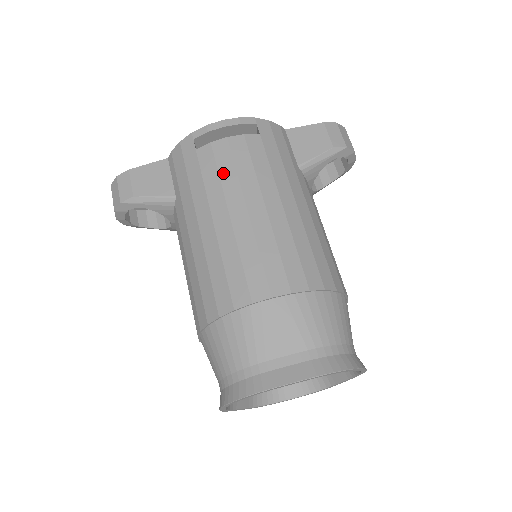
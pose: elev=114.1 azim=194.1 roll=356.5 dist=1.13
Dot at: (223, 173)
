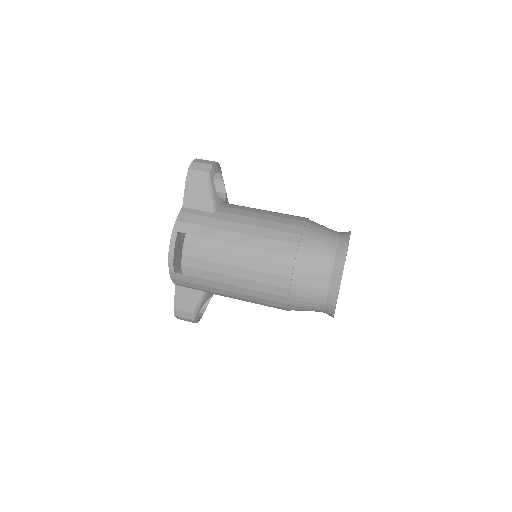
Dot at: (205, 268)
